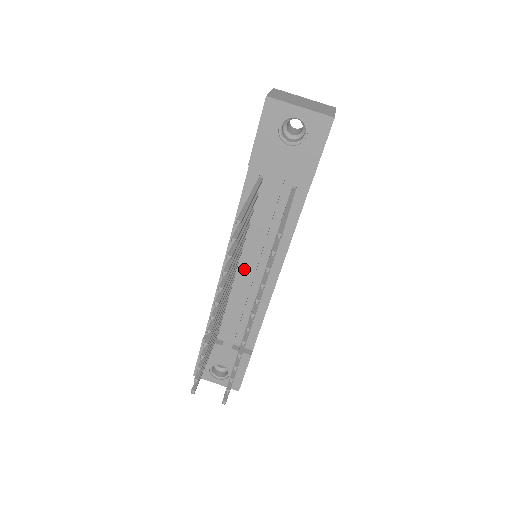
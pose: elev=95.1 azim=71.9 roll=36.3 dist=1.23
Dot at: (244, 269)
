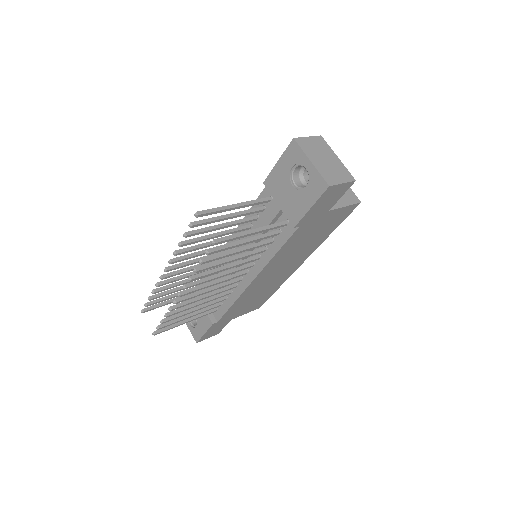
Dot at: occluded
